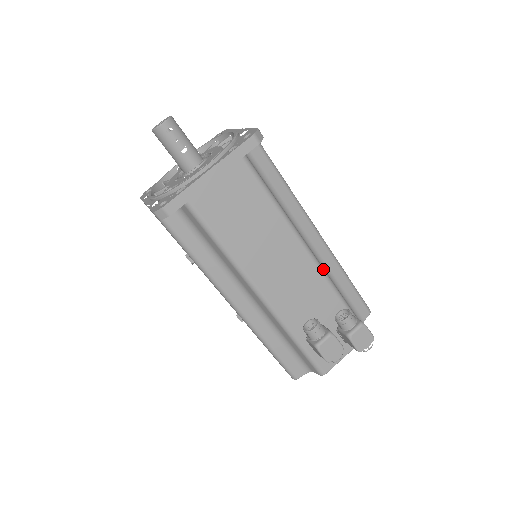
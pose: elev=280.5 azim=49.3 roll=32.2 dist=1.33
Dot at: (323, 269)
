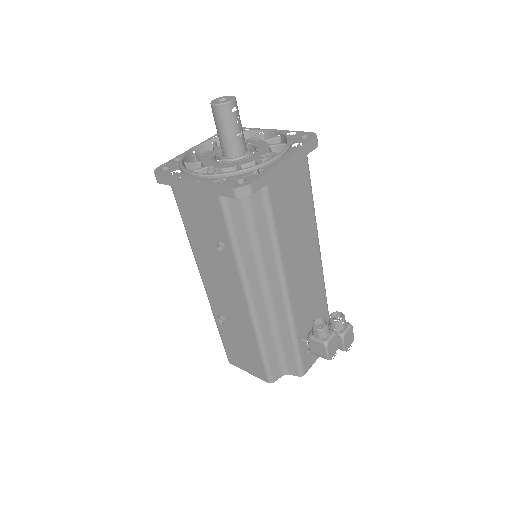
Dot at: occluded
